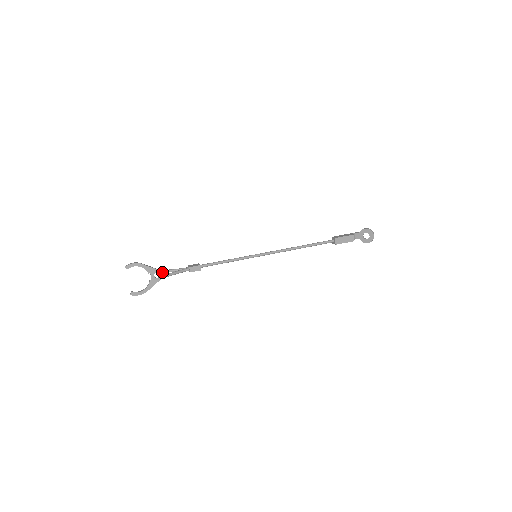
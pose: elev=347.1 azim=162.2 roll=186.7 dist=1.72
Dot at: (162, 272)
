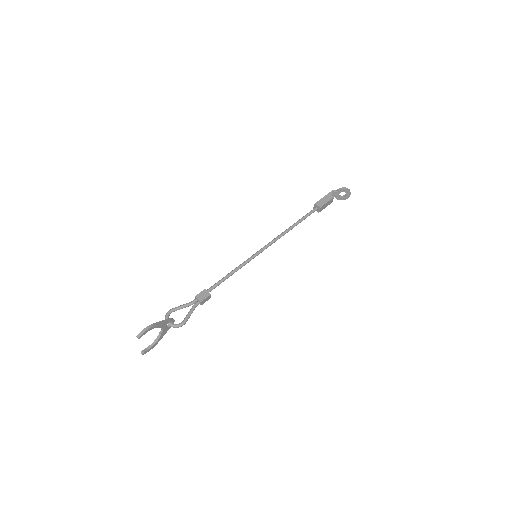
Dot at: (169, 315)
